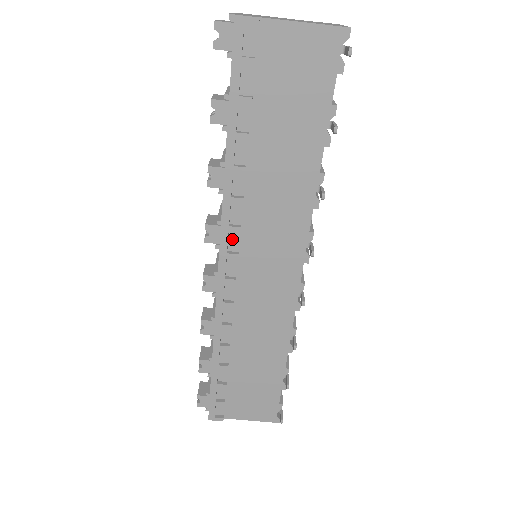
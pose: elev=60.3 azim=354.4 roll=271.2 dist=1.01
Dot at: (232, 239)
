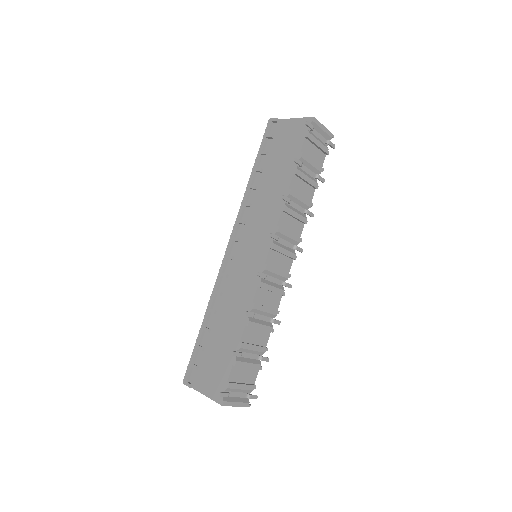
Dot at: (240, 230)
